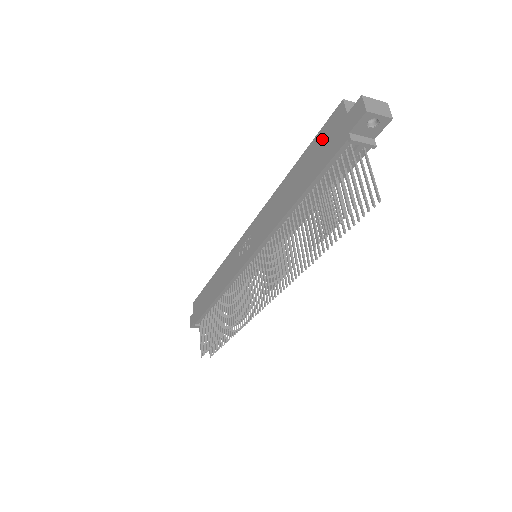
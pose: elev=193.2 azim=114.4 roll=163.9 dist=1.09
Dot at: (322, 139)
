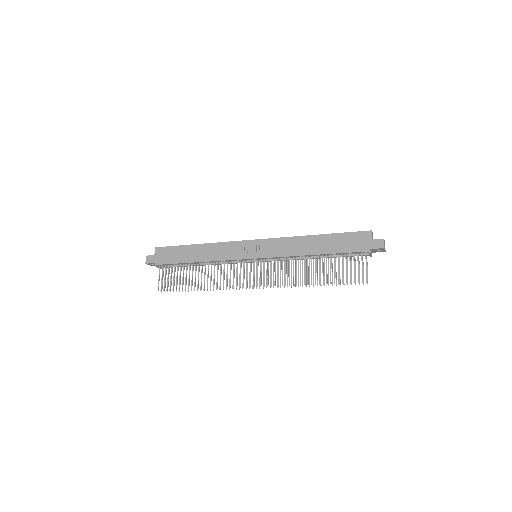
Dot at: (351, 238)
